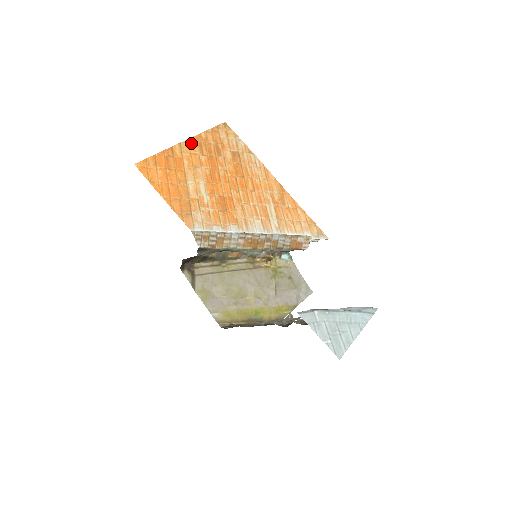
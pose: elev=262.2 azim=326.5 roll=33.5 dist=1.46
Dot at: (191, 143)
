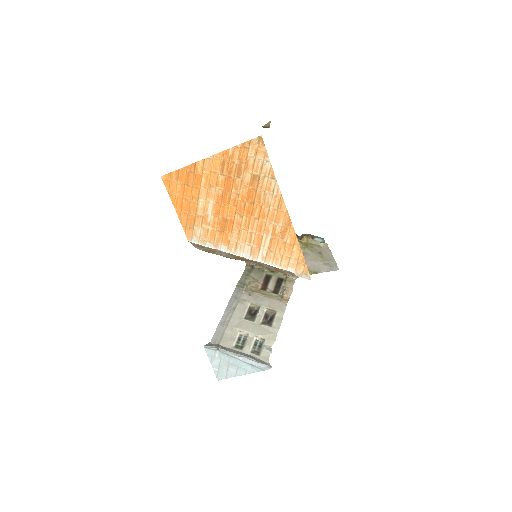
Dot at: (215, 160)
